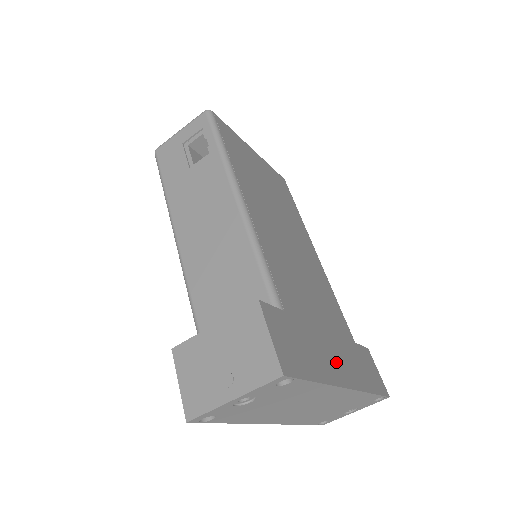
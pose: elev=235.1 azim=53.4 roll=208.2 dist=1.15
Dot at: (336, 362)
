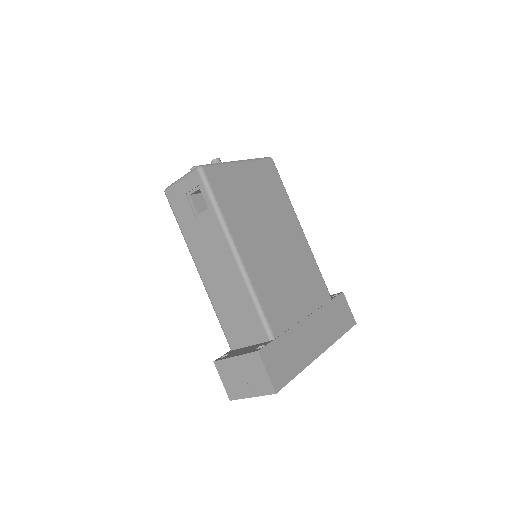
Dot at: (313, 340)
